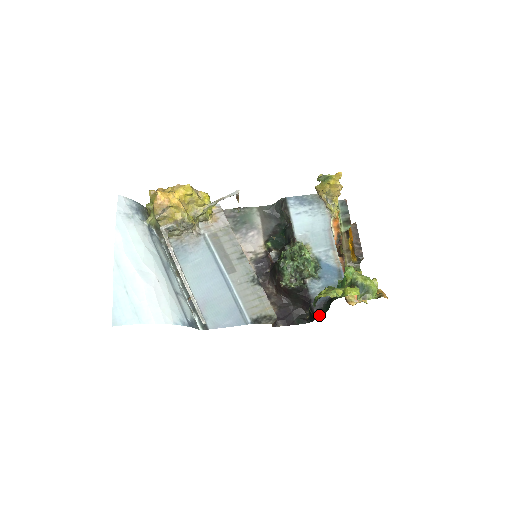
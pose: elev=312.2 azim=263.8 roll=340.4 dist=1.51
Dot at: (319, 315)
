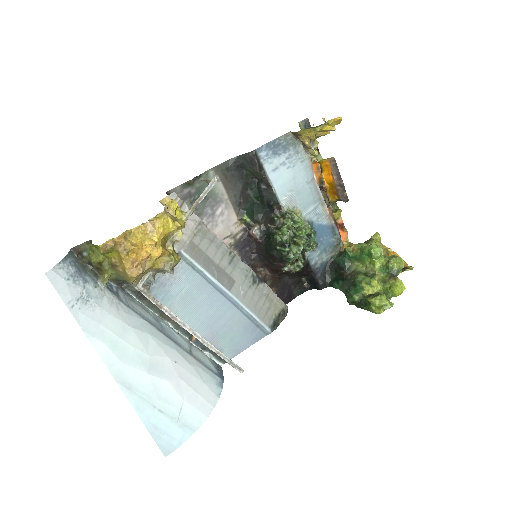
Dot at: (325, 285)
